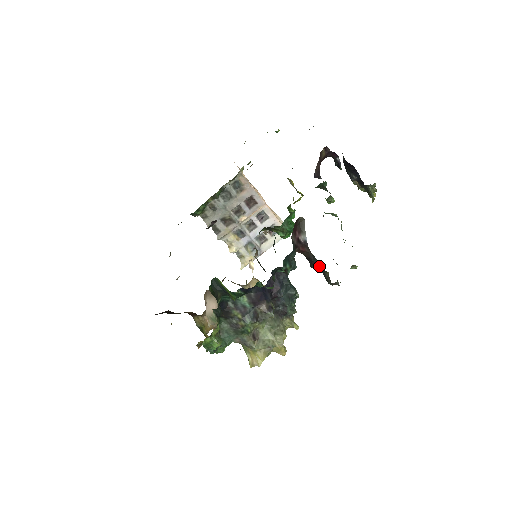
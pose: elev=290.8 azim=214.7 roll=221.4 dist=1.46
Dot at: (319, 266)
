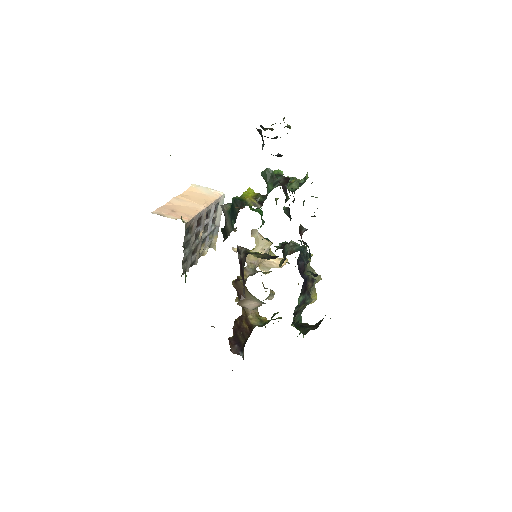
Dot at: occluded
